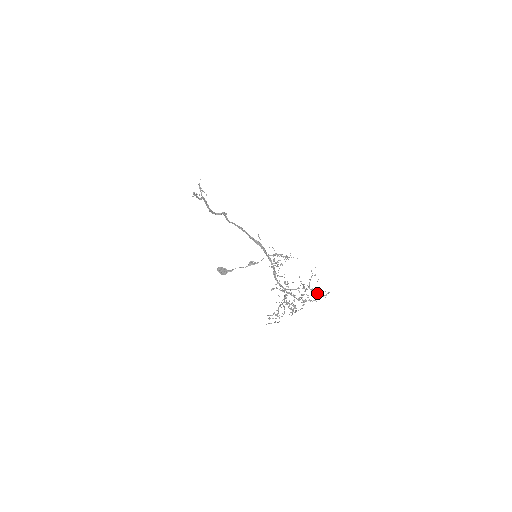
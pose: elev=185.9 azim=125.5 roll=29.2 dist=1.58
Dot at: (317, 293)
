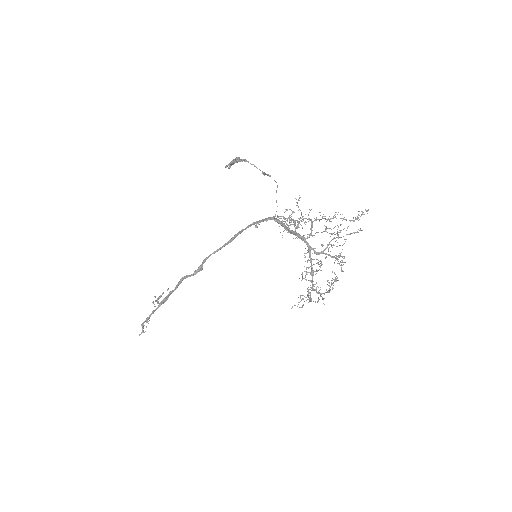
Dot at: occluded
